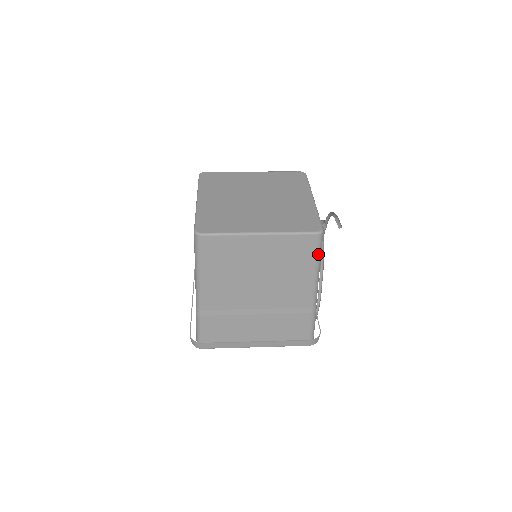
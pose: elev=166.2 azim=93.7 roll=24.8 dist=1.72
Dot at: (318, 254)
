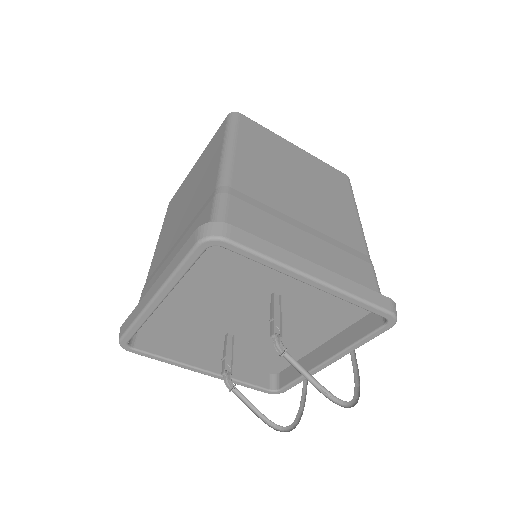
Dot at: (353, 196)
